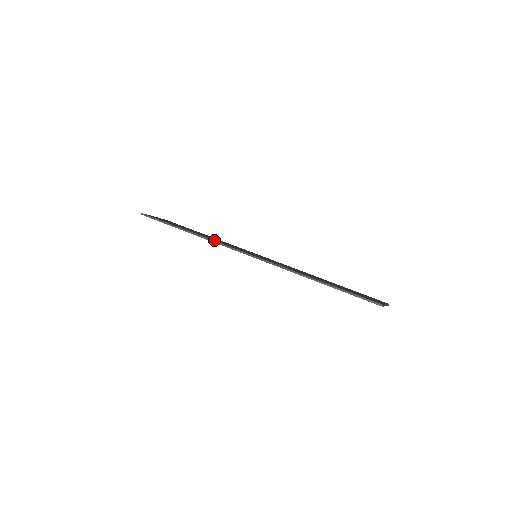
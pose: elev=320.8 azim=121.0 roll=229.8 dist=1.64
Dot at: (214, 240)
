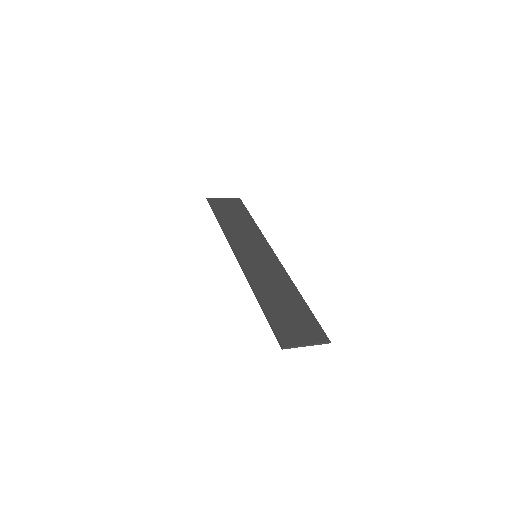
Dot at: (228, 236)
